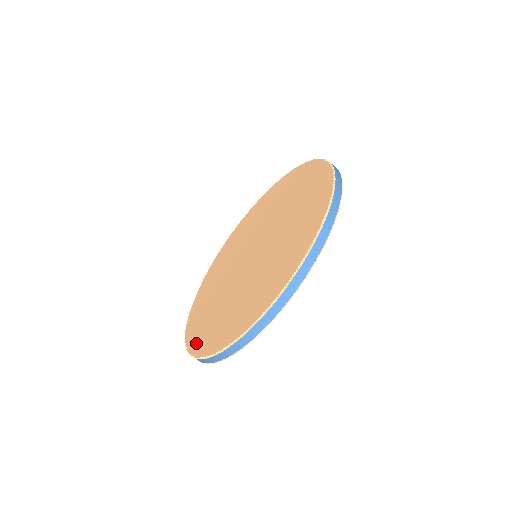
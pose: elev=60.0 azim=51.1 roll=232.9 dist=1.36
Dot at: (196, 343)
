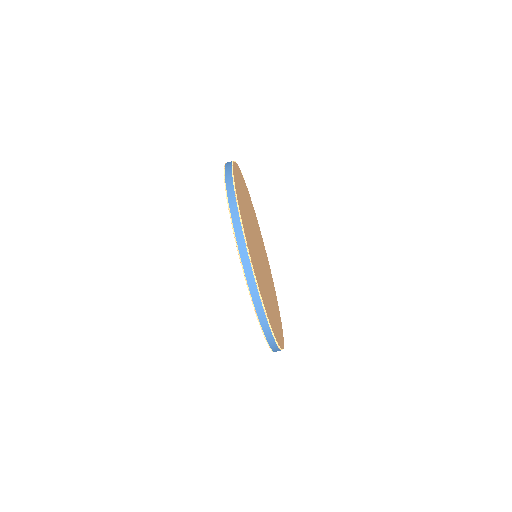
Dot at: occluded
